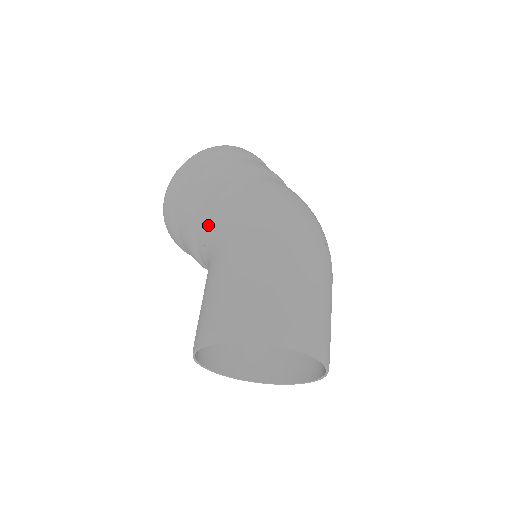
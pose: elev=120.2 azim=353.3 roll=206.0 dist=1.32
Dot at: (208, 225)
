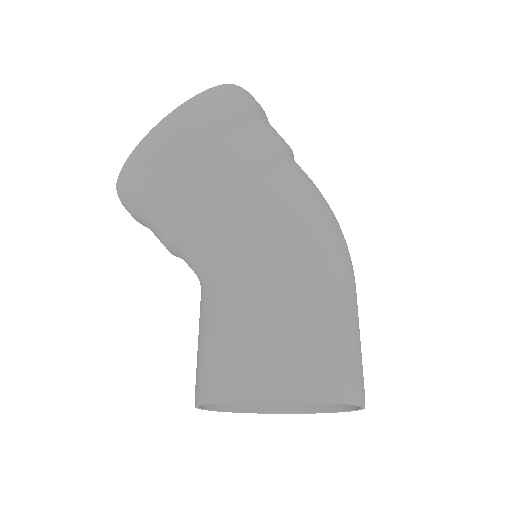
Dot at: (247, 211)
